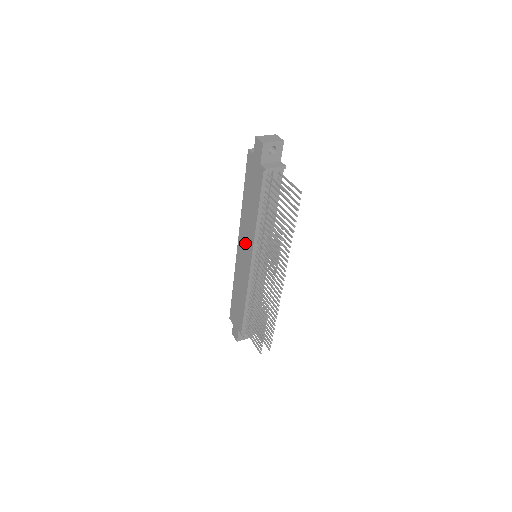
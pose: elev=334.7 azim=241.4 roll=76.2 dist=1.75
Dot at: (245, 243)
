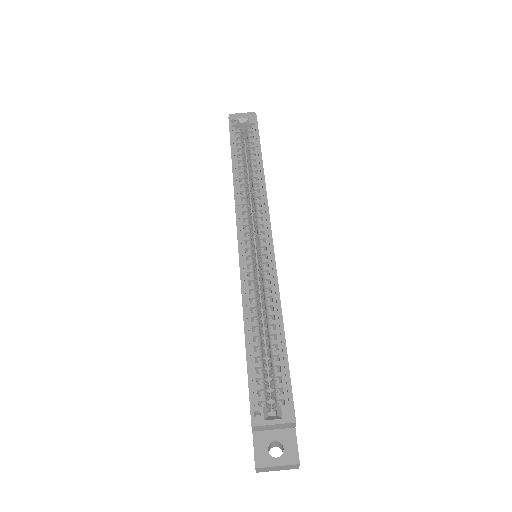
Dot at: occluded
